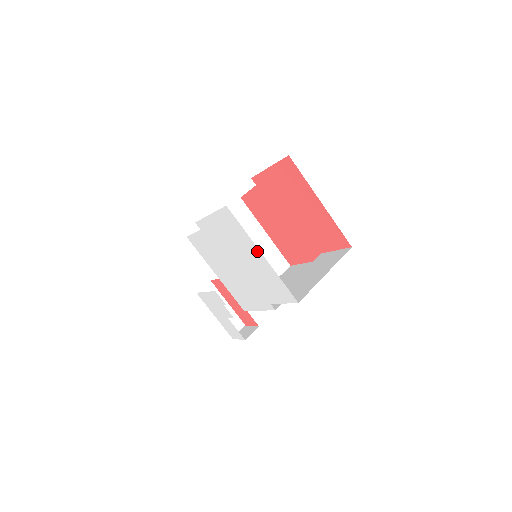
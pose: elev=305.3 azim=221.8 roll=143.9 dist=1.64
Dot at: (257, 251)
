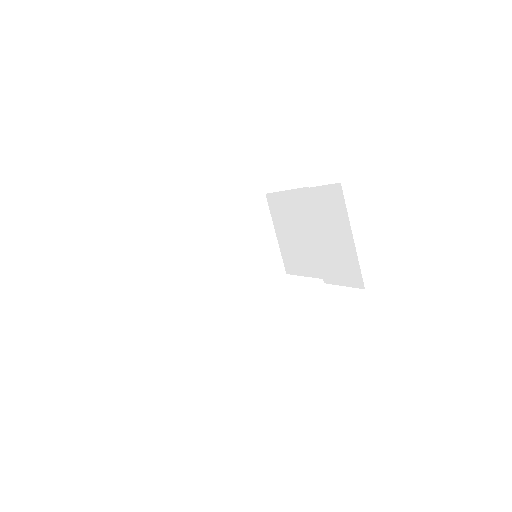
Dot at: occluded
